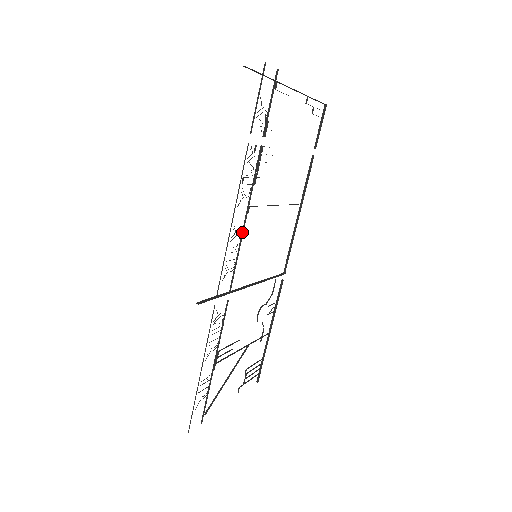
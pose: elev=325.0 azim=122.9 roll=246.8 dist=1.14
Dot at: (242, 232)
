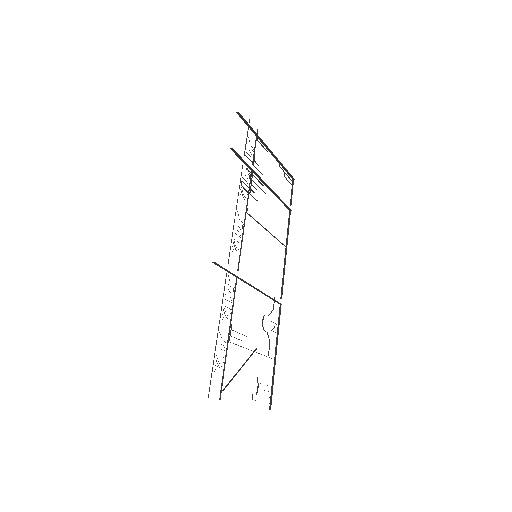
Dot at: (244, 225)
